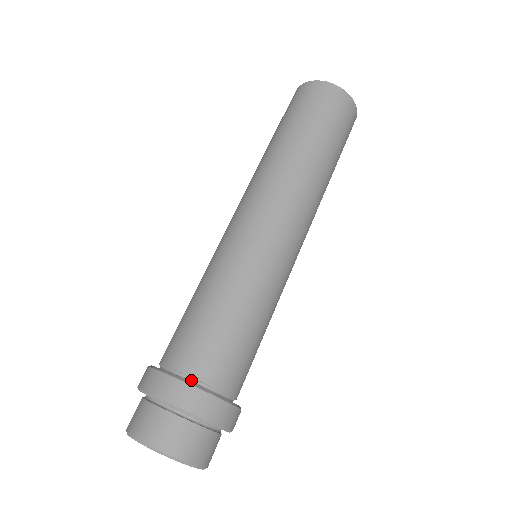
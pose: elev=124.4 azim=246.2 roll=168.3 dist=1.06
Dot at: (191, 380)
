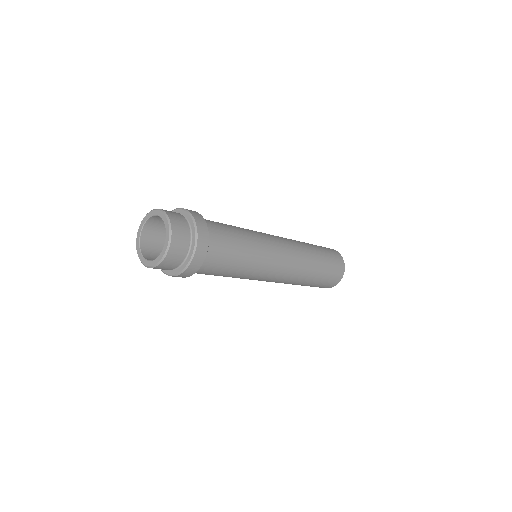
Dot at: occluded
